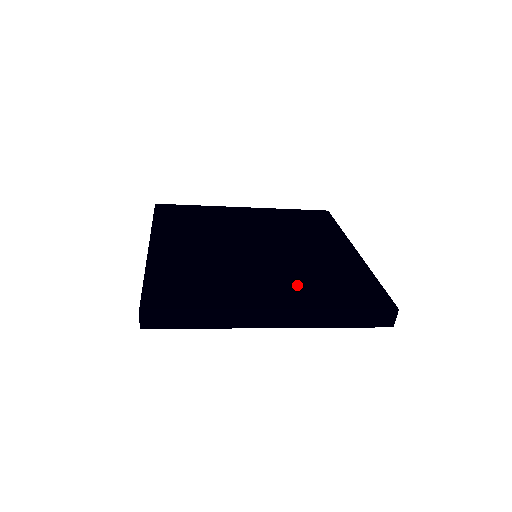
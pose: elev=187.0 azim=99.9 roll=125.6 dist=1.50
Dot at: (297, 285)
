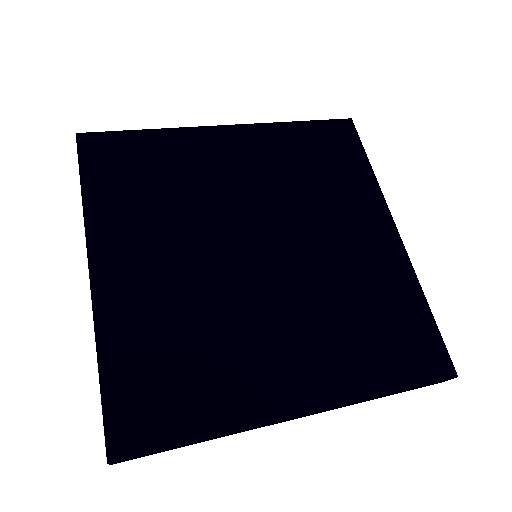
Dot at: (326, 345)
